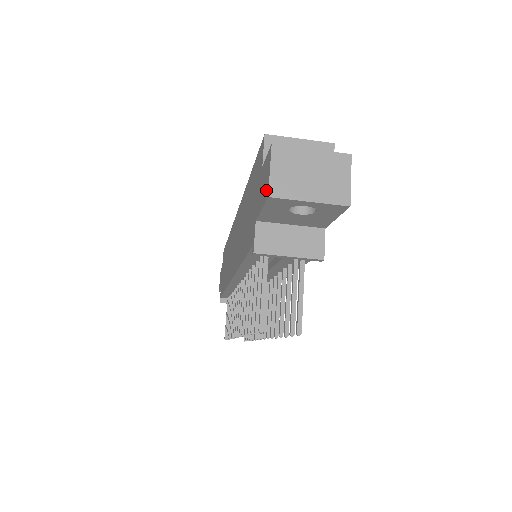
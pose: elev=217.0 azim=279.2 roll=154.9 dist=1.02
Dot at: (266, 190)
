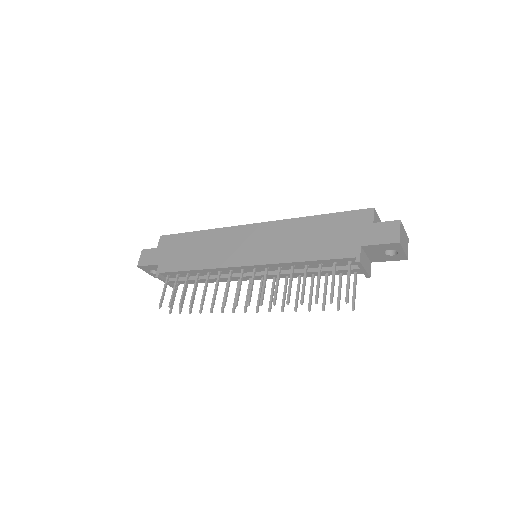
Dot at: (393, 238)
